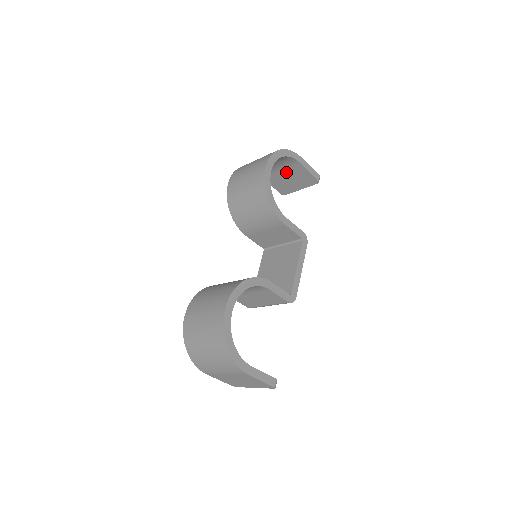
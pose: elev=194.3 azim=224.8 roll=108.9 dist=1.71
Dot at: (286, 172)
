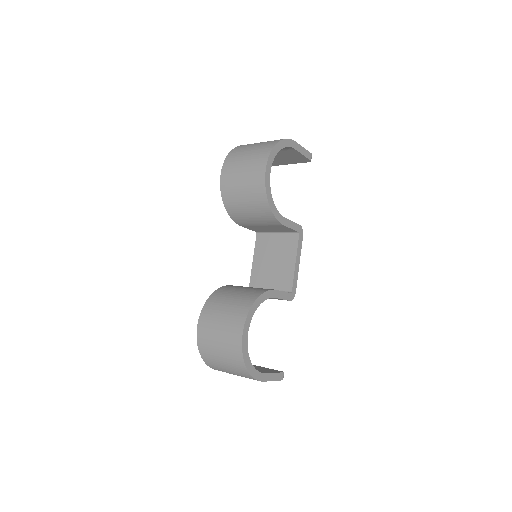
Dot at: (278, 153)
